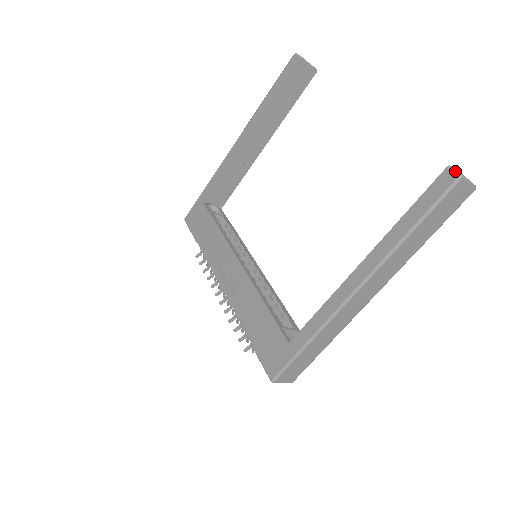
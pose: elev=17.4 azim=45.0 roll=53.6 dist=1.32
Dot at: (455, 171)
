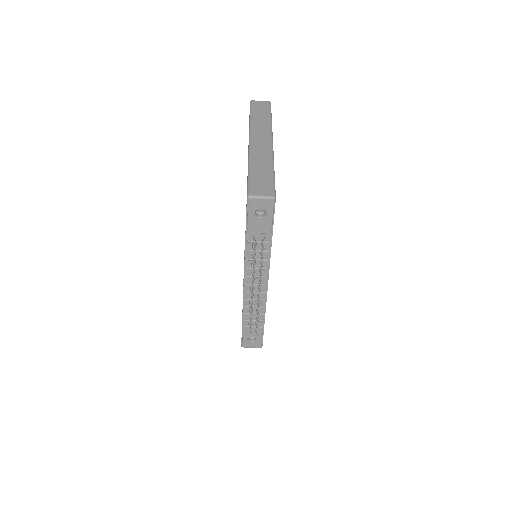
Dot at: occluded
